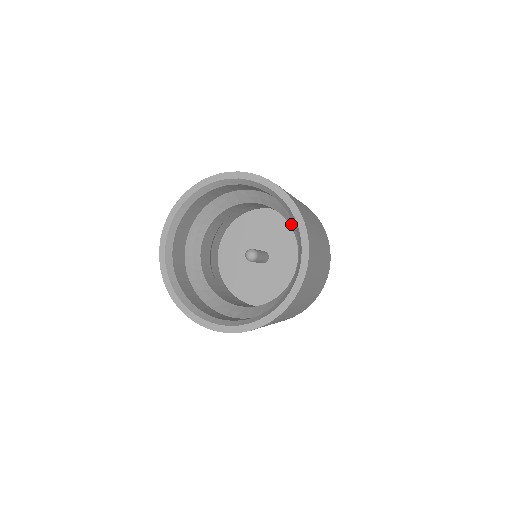
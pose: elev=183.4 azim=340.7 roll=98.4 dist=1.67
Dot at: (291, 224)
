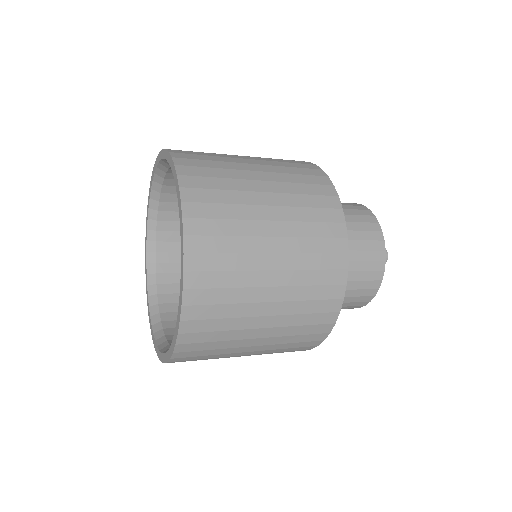
Dot at: occluded
